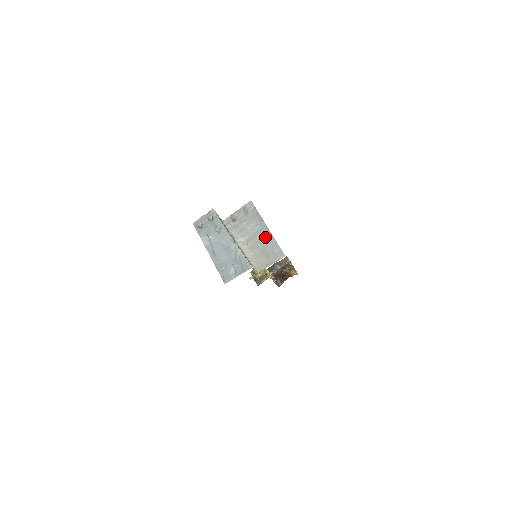
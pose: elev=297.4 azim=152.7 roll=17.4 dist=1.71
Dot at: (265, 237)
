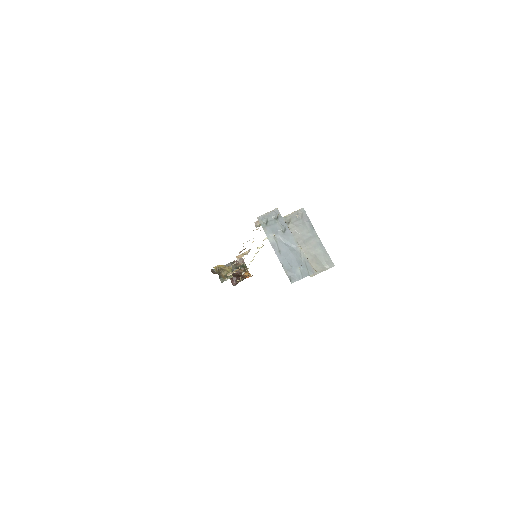
Dot at: (316, 245)
